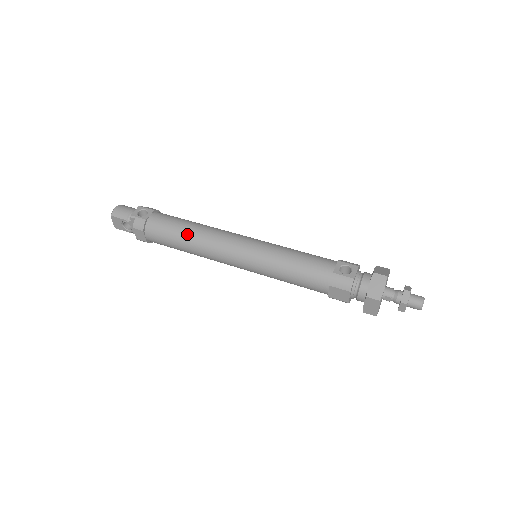
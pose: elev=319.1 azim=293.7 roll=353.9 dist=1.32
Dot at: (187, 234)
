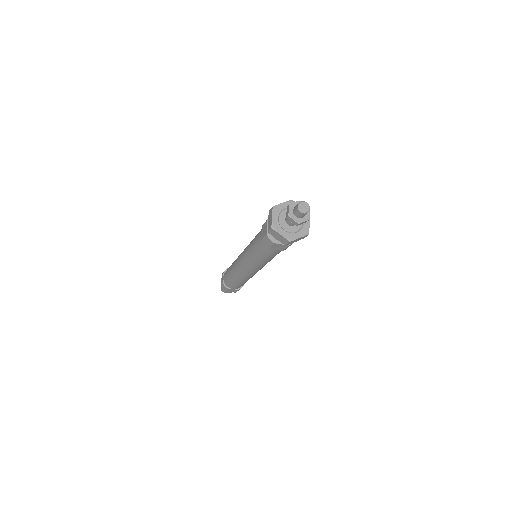
Dot at: occluded
